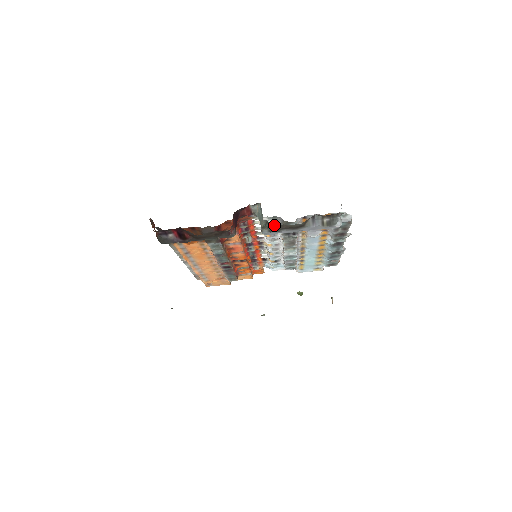
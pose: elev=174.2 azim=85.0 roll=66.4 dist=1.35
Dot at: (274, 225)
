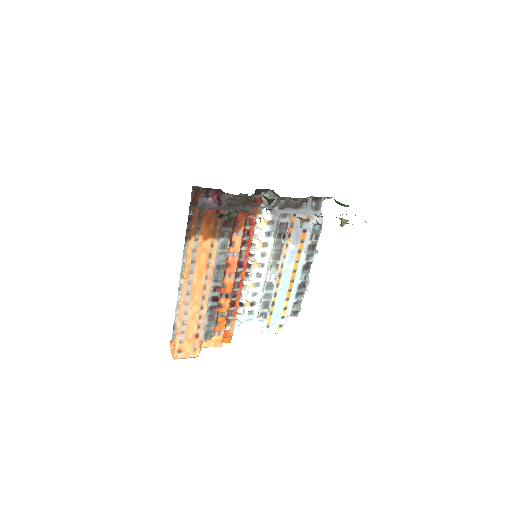
Dot at: (283, 201)
